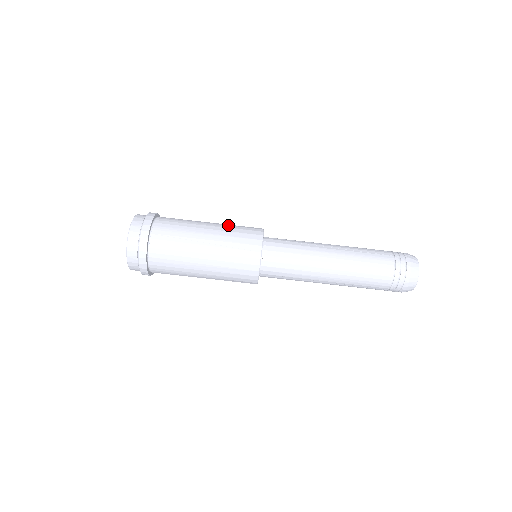
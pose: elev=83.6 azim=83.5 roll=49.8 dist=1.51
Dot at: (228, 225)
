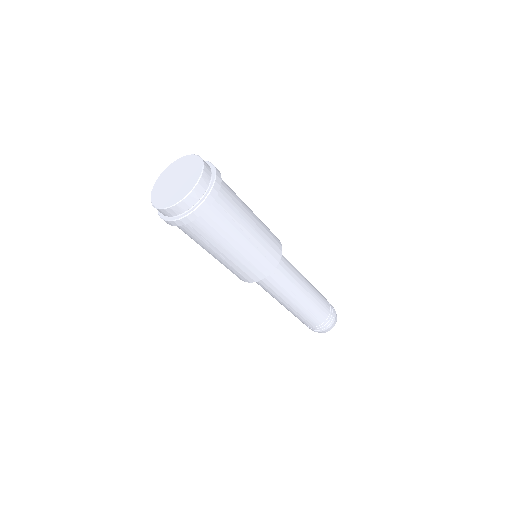
Dot at: (257, 249)
